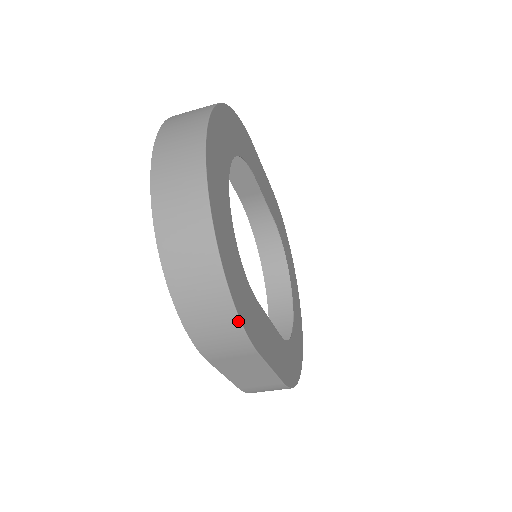
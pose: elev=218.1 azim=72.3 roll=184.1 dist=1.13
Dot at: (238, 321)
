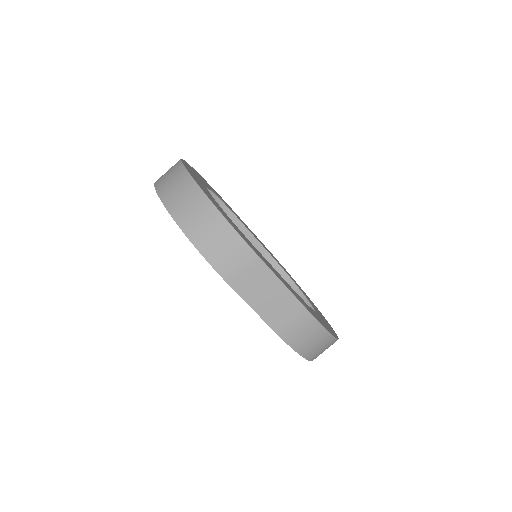
Dot at: (232, 228)
